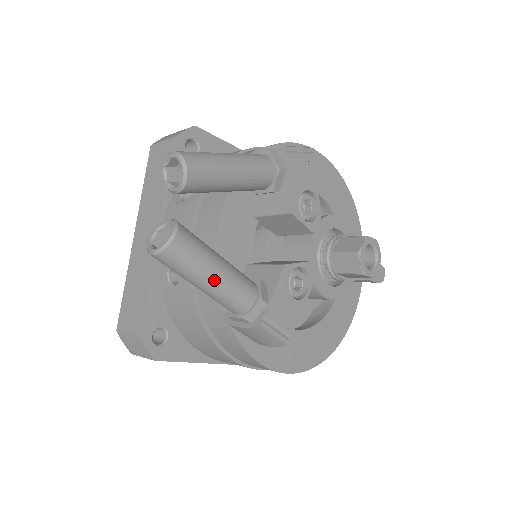
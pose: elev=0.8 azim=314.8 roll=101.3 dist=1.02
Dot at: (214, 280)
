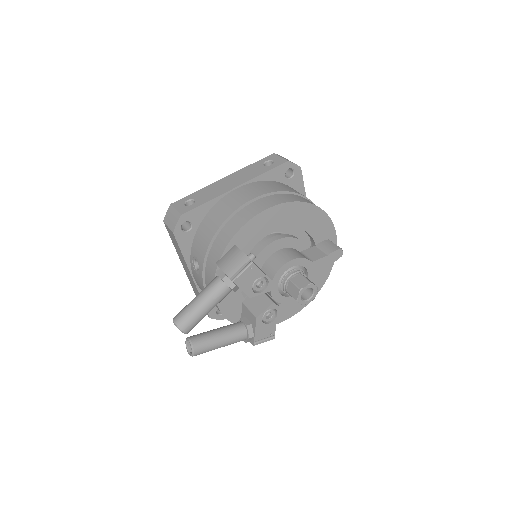
Dot at: occluded
